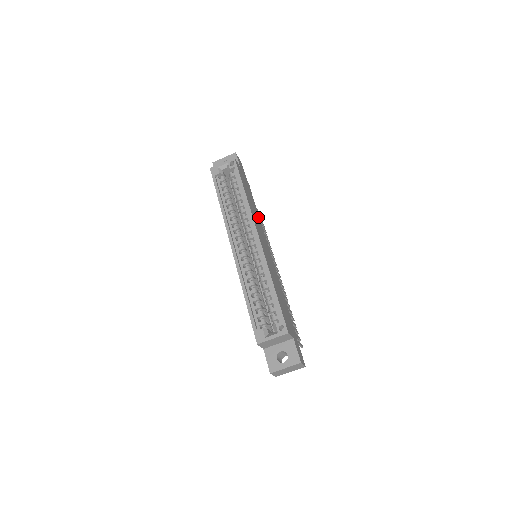
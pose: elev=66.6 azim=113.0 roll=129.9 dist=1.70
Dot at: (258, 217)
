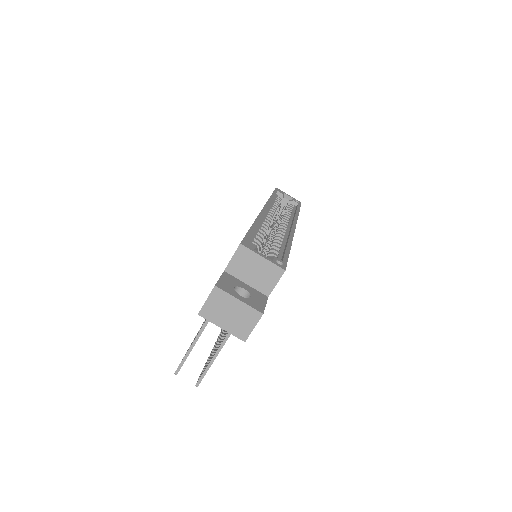
Dot at: occluded
